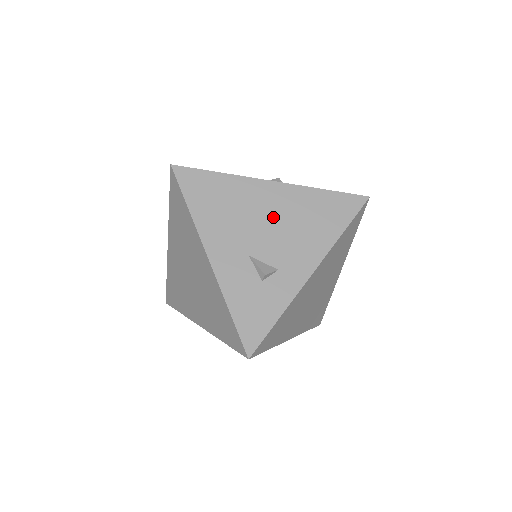
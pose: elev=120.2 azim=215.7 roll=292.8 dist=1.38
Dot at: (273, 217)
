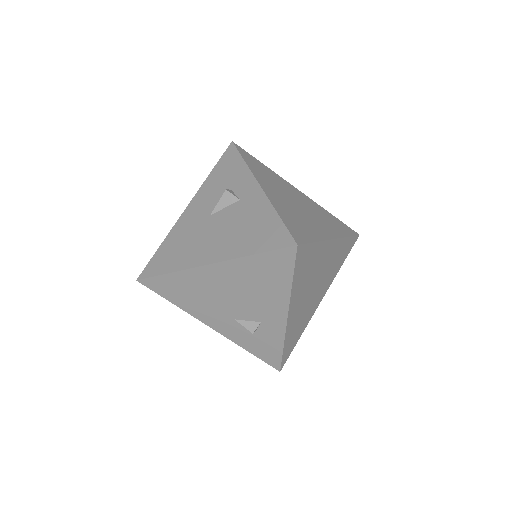
Dot at: (230, 290)
